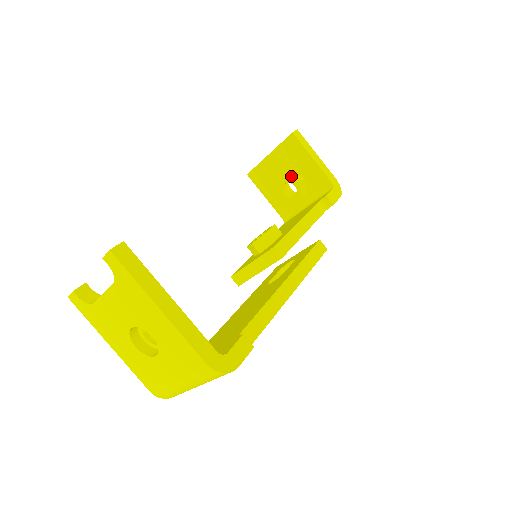
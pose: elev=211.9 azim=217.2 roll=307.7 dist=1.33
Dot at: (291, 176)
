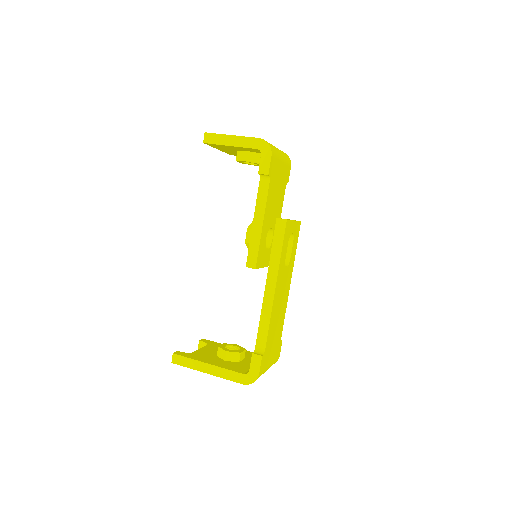
Dot at: (239, 158)
